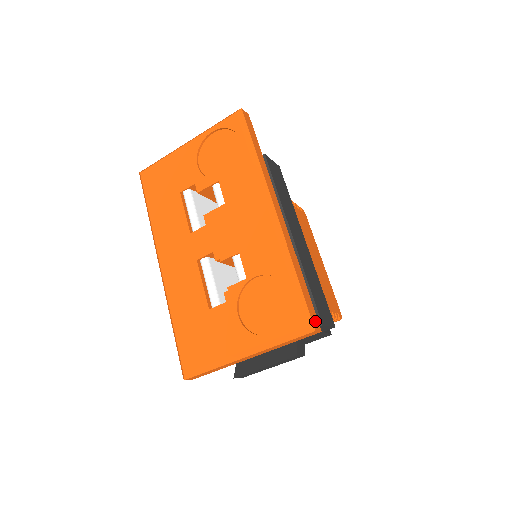
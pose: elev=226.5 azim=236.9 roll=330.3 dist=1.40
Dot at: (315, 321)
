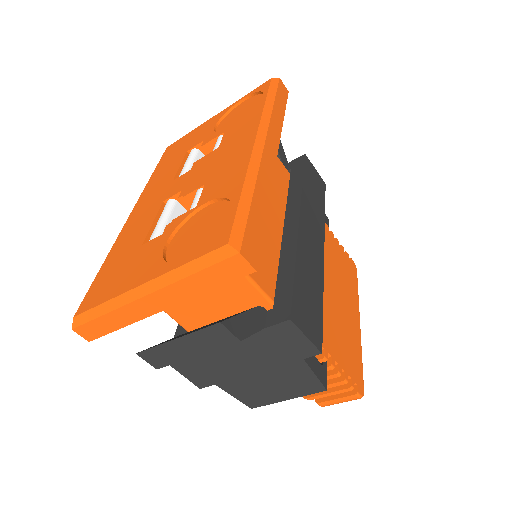
Dot at: (251, 251)
